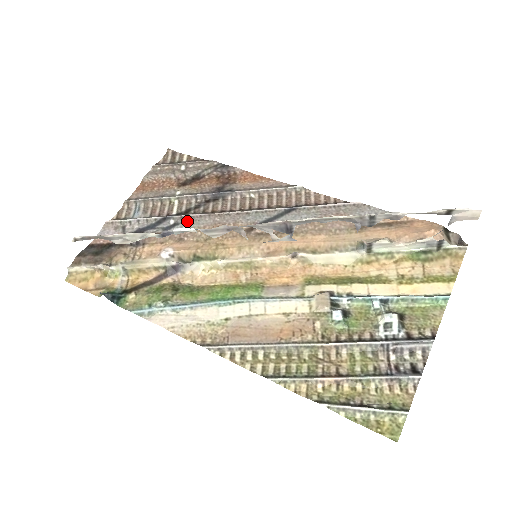
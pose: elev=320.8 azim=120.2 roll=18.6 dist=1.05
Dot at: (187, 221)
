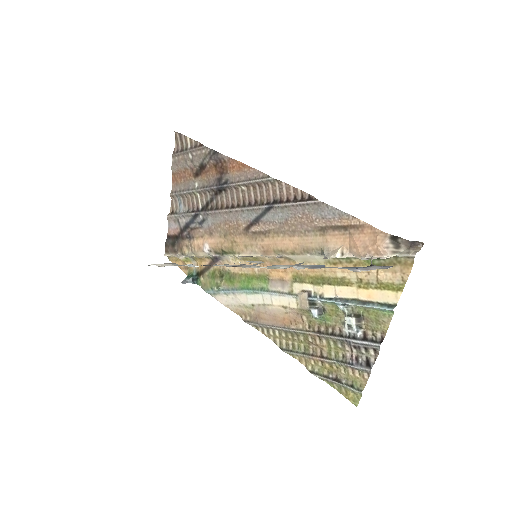
Dot at: (209, 217)
